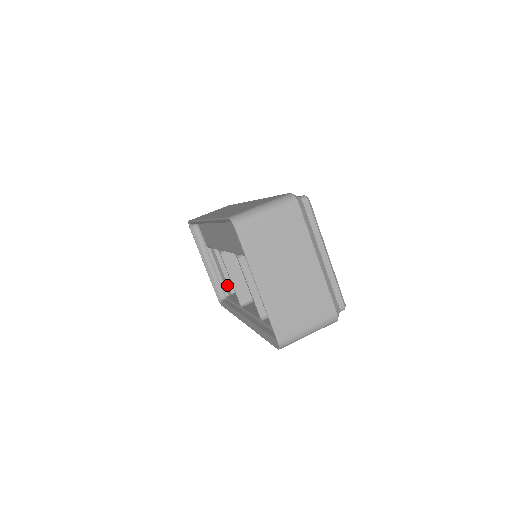
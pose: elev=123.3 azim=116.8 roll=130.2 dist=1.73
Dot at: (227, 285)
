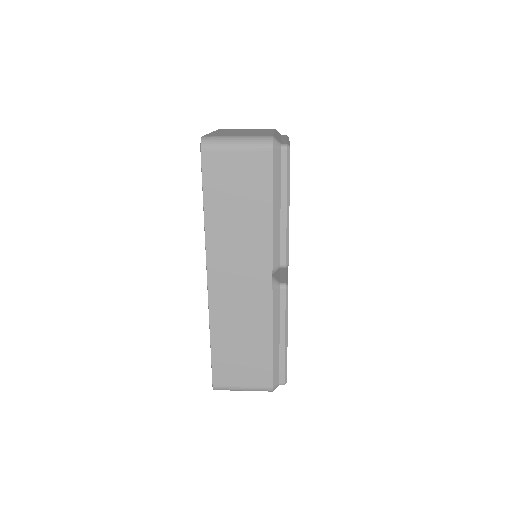
Dot at: occluded
